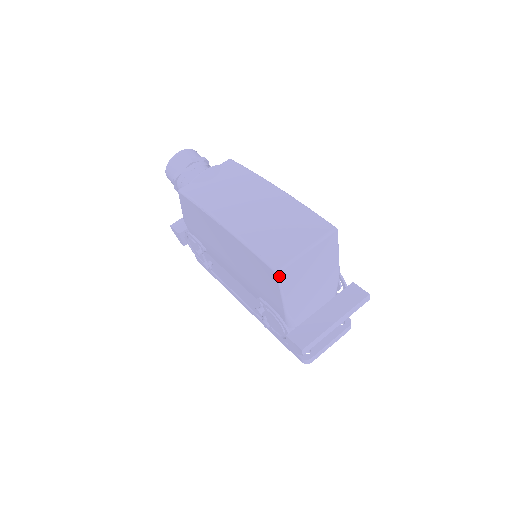
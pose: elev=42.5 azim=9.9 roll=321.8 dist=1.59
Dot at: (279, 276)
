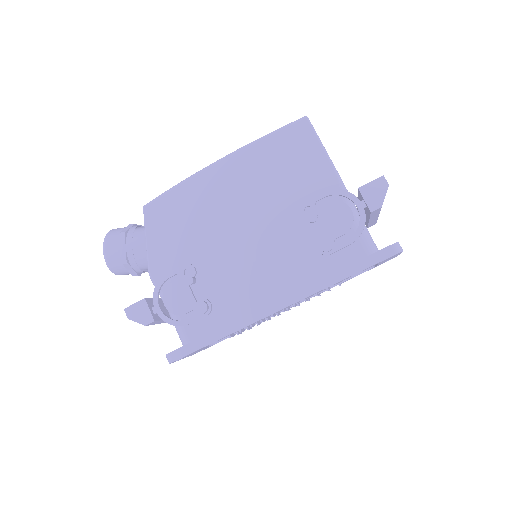
Dot at: occluded
